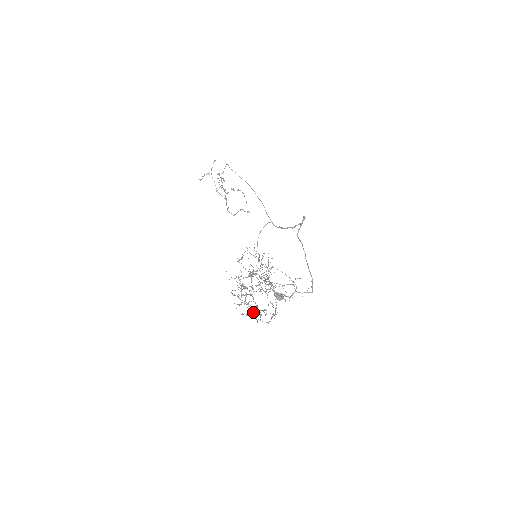
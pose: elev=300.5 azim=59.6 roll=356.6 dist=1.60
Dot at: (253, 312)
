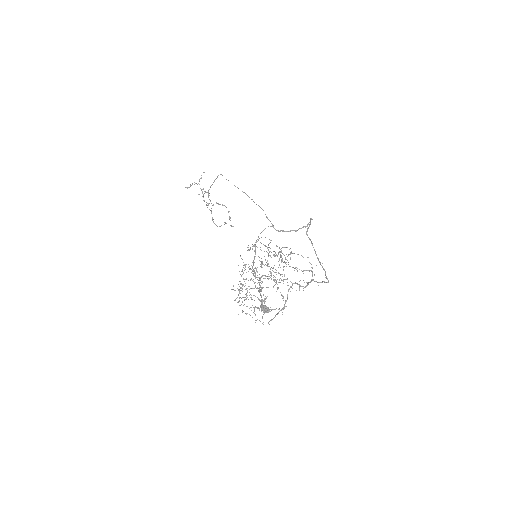
Dot at: occluded
